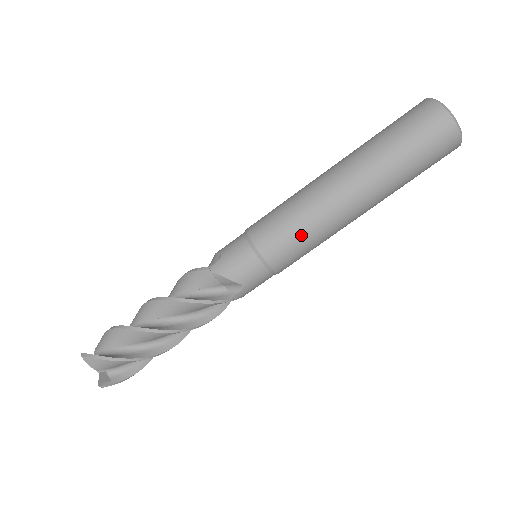
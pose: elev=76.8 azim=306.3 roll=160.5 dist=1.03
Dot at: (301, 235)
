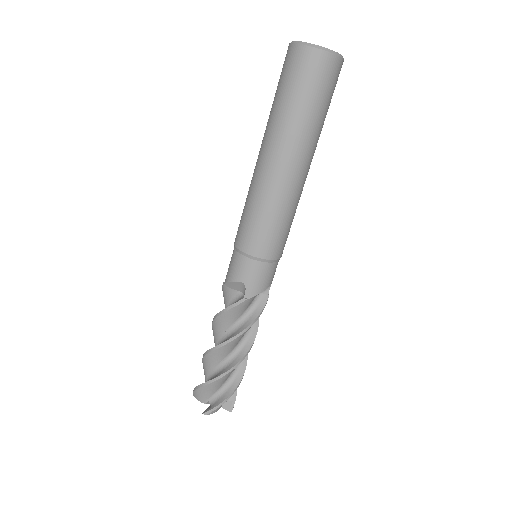
Dot at: (254, 216)
